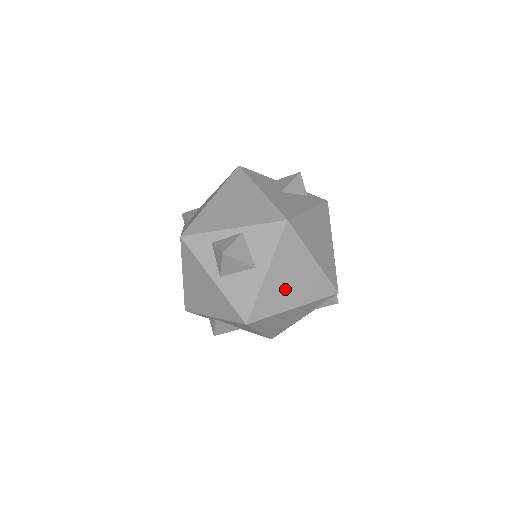
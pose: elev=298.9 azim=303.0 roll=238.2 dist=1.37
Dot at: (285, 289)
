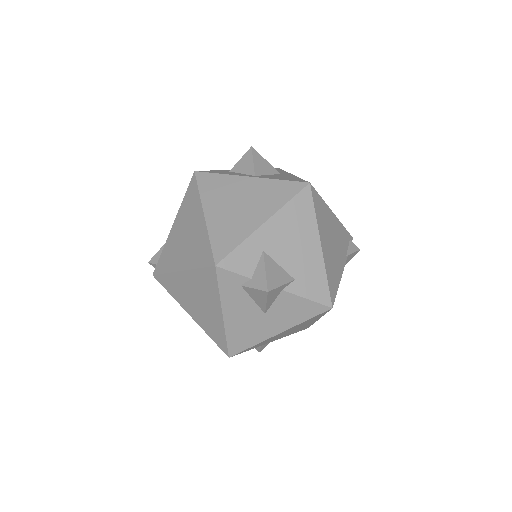
Dot at: occluded
